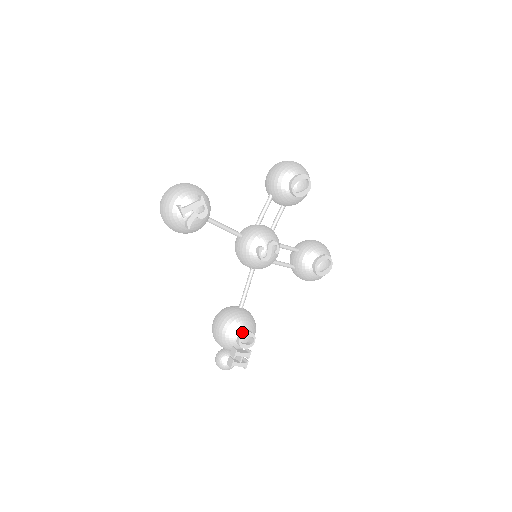
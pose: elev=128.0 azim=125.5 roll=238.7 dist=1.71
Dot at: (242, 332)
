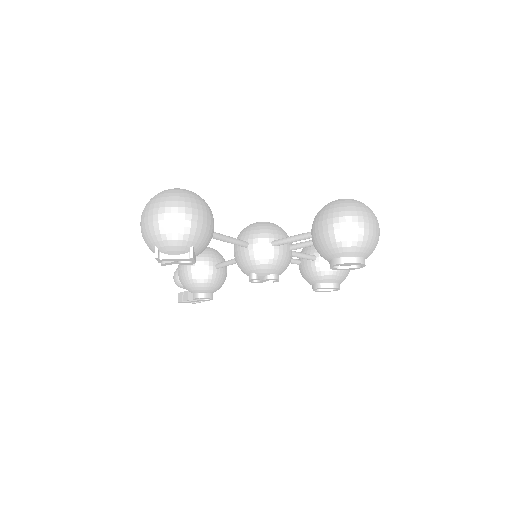
Dot at: (201, 295)
